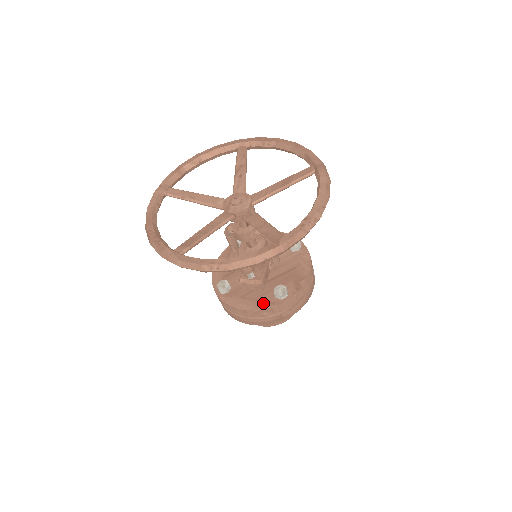
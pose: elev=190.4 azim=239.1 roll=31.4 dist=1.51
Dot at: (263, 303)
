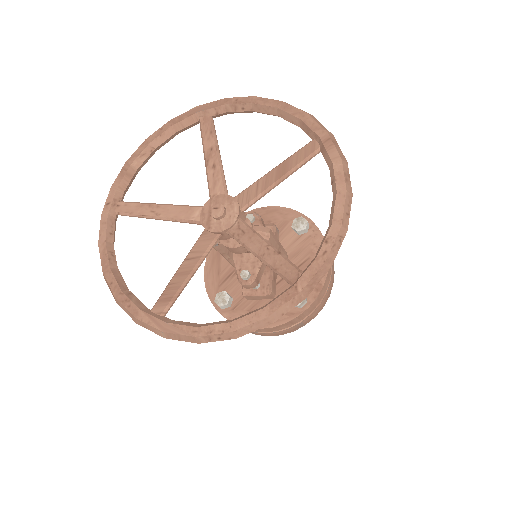
Dot at: occluded
